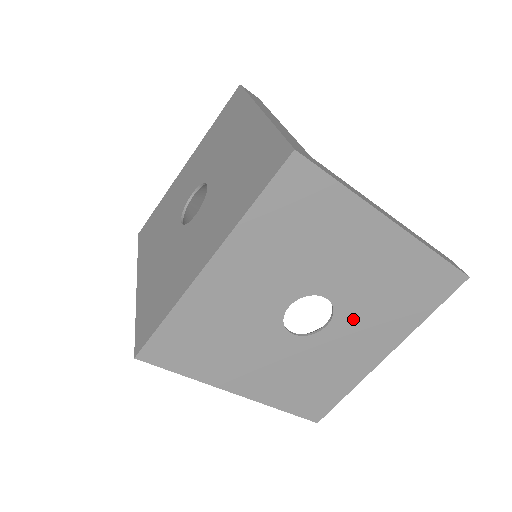
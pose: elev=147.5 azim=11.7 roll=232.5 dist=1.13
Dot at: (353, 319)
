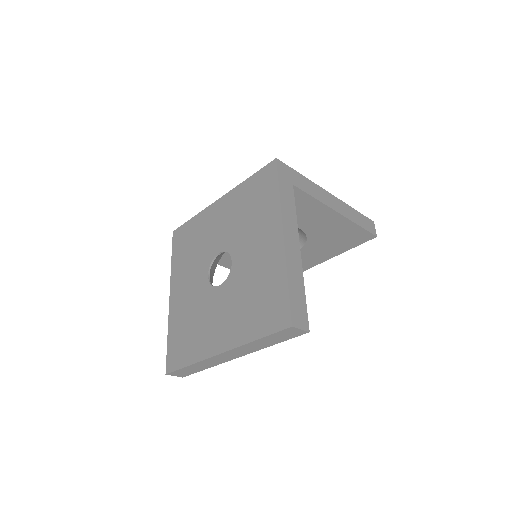
Dot at: (230, 294)
